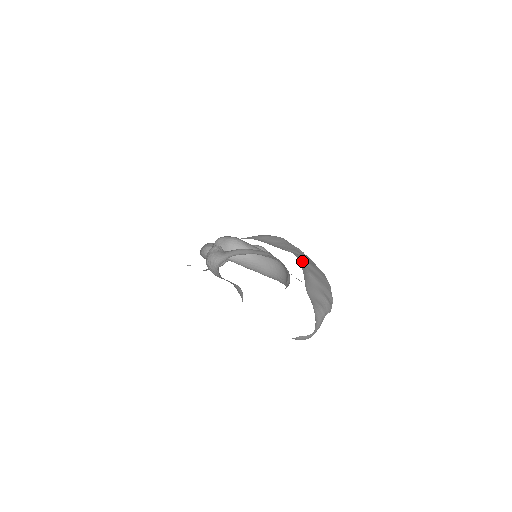
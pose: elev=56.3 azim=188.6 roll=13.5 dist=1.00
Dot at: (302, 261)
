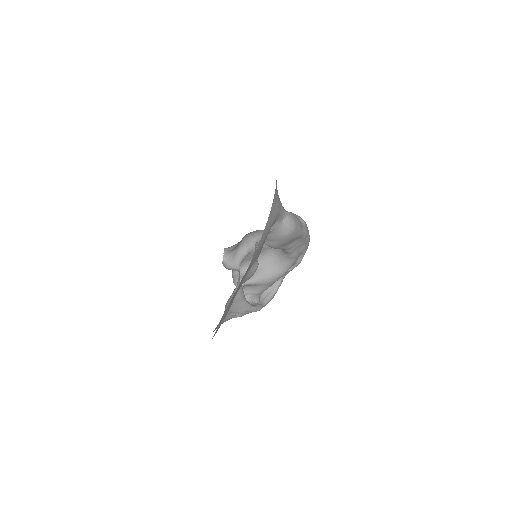
Dot at: occluded
